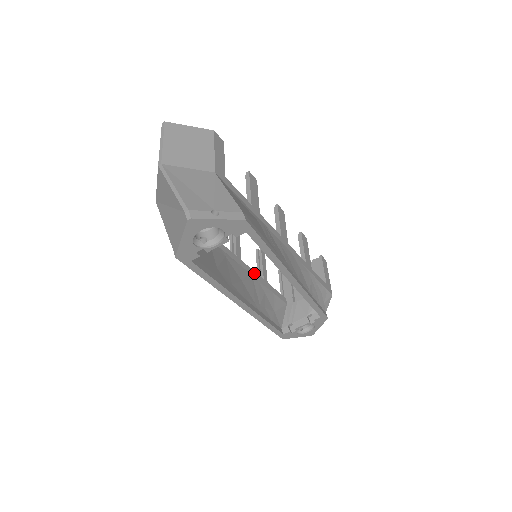
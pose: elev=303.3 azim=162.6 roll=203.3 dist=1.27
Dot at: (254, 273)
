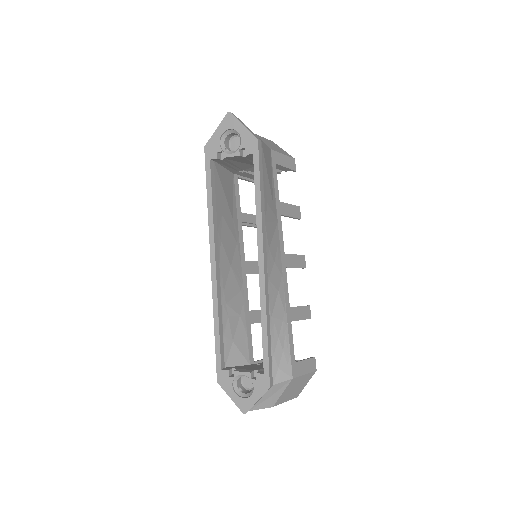
Dot at: (247, 294)
